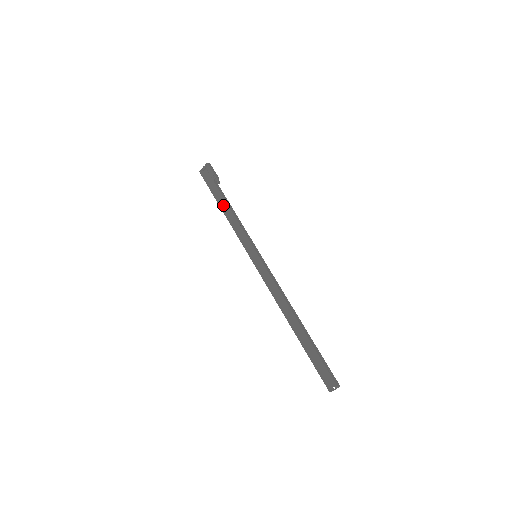
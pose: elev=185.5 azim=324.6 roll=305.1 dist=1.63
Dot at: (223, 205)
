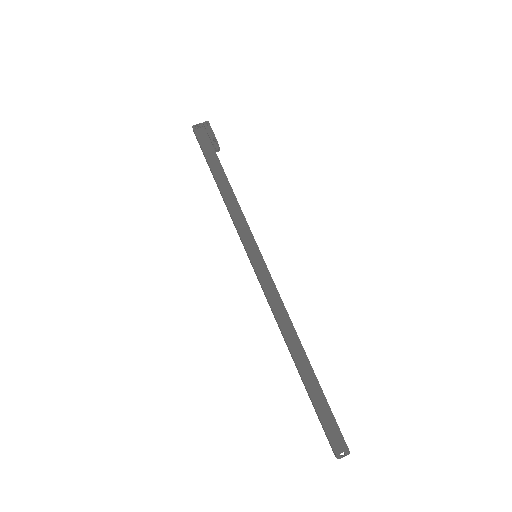
Dot at: (221, 178)
